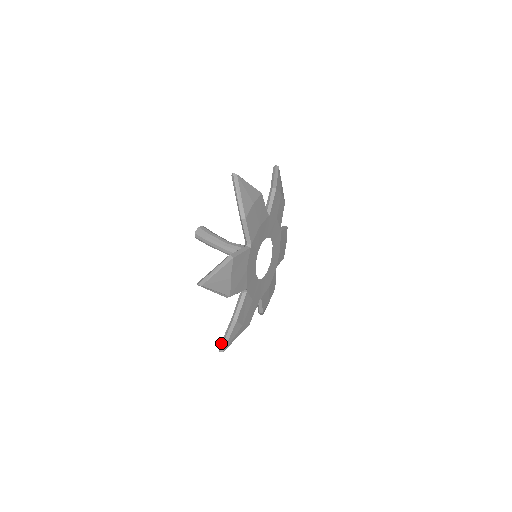
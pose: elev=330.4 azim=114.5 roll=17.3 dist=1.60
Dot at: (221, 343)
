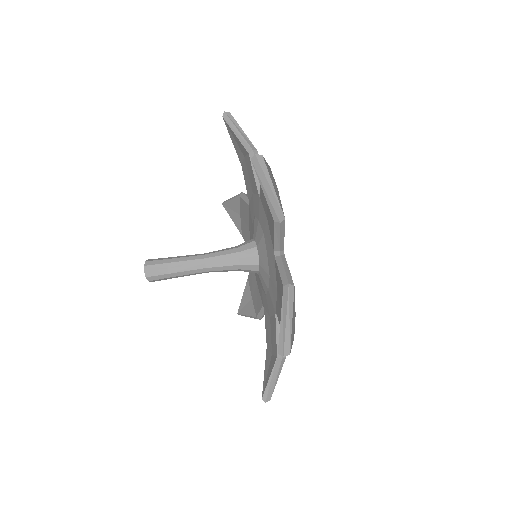
Dot at: (280, 339)
